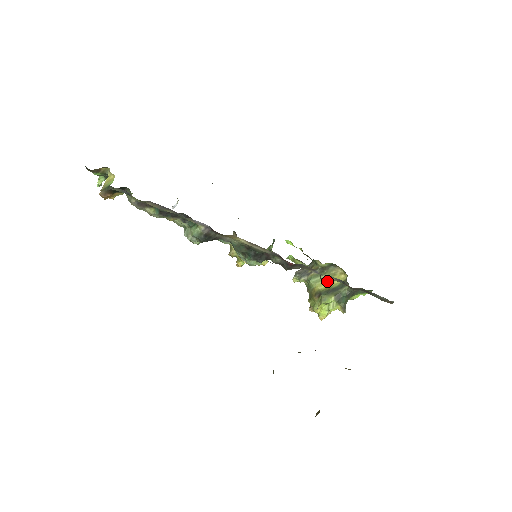
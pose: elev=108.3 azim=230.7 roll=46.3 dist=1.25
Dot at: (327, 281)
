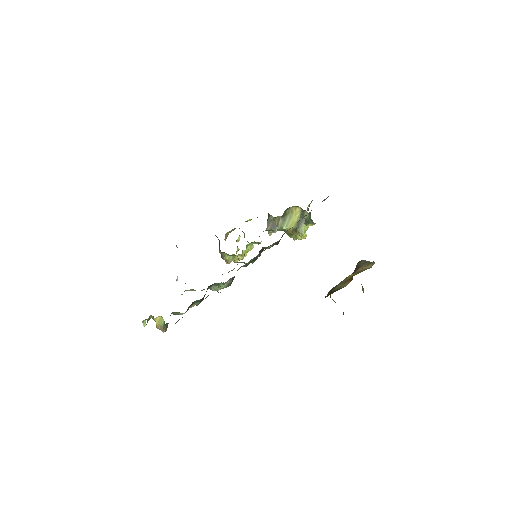
Dot at: (292, 220)
